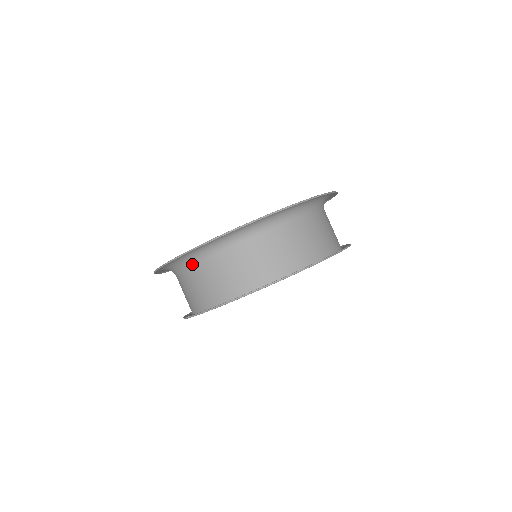
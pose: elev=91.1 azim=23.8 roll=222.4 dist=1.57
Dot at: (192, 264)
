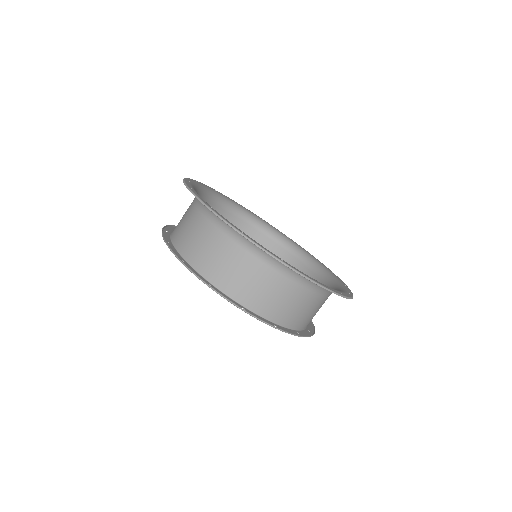
Dot at: (227, 232)
